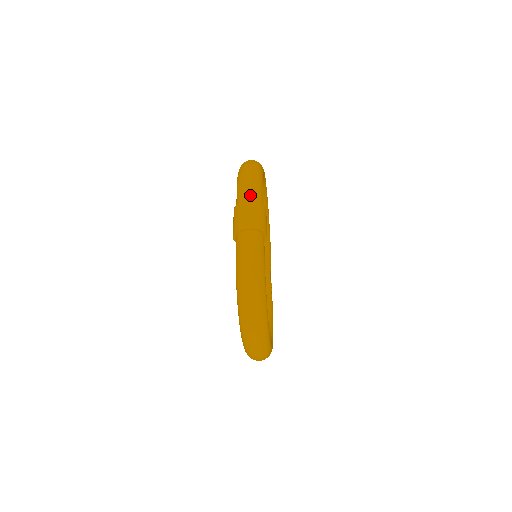
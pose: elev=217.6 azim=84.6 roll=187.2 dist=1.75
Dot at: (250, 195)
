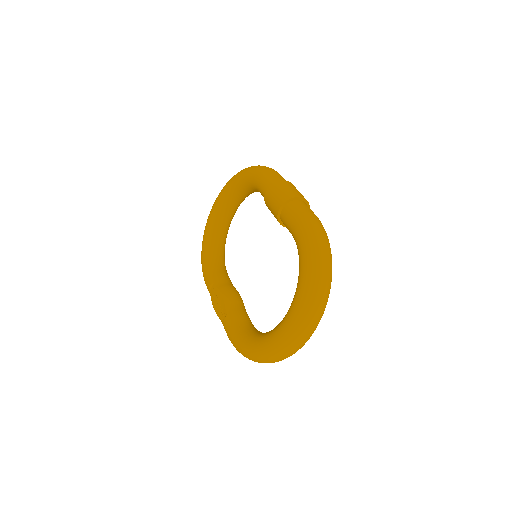
Dot at: (285, 180)
